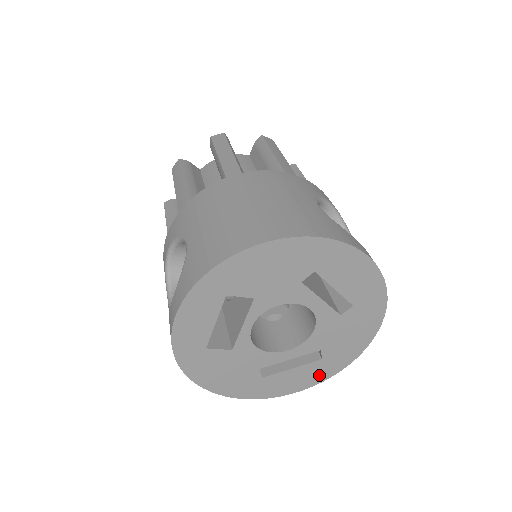
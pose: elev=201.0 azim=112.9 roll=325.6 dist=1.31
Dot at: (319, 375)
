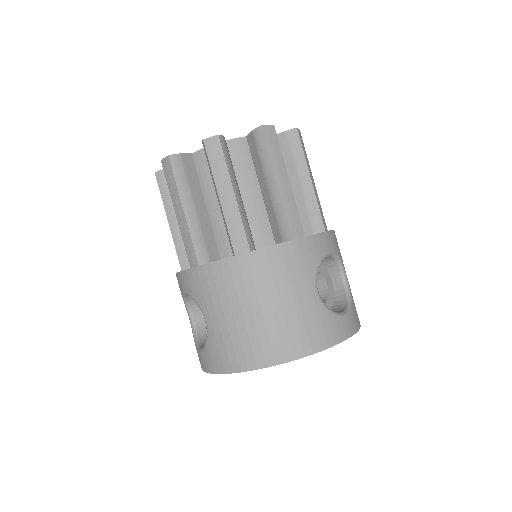
Dot at: occluded
